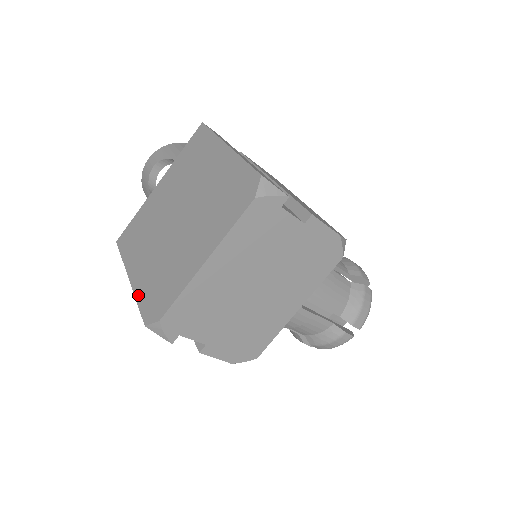
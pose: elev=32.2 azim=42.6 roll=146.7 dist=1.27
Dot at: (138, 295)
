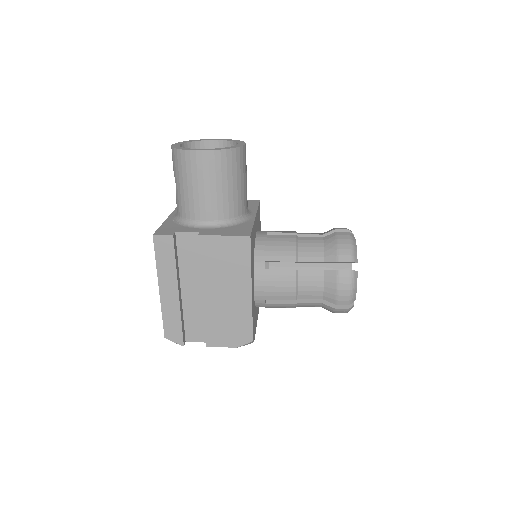
Dot at: occluded
